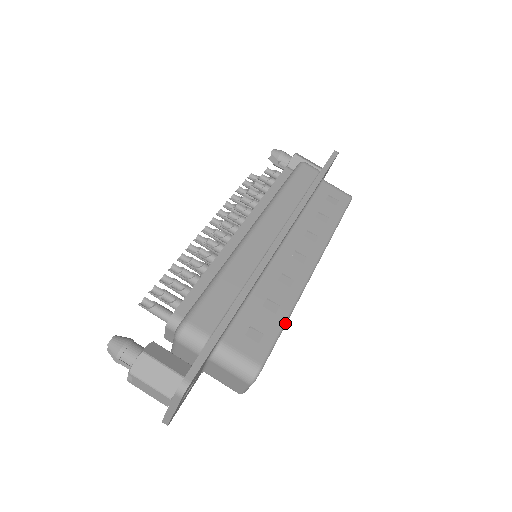
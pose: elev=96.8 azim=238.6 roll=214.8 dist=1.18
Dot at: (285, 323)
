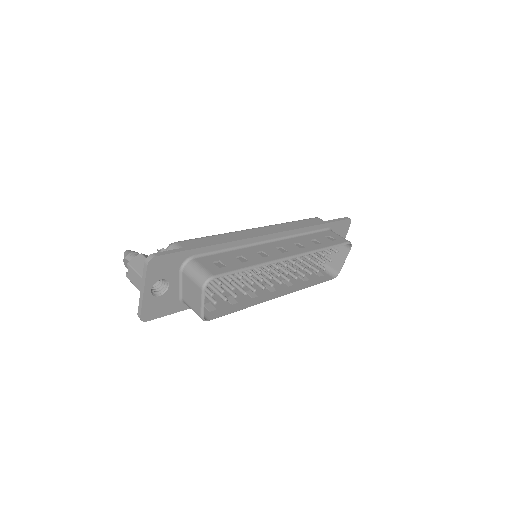
Dot at: (247, 268)
